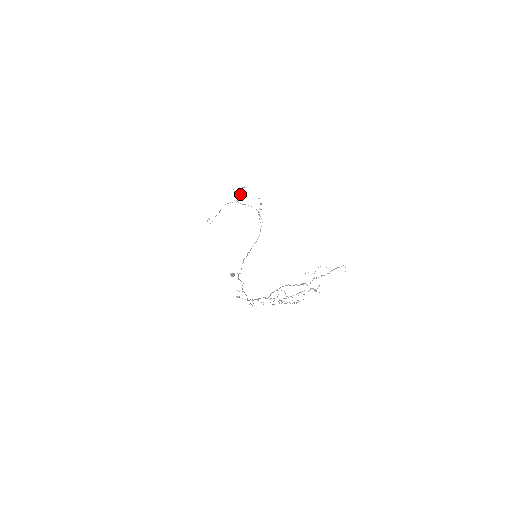
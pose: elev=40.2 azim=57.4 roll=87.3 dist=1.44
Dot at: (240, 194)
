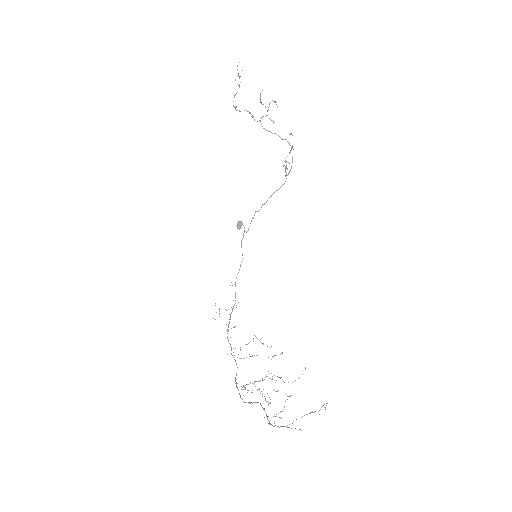
Dot at: (266, 115)
